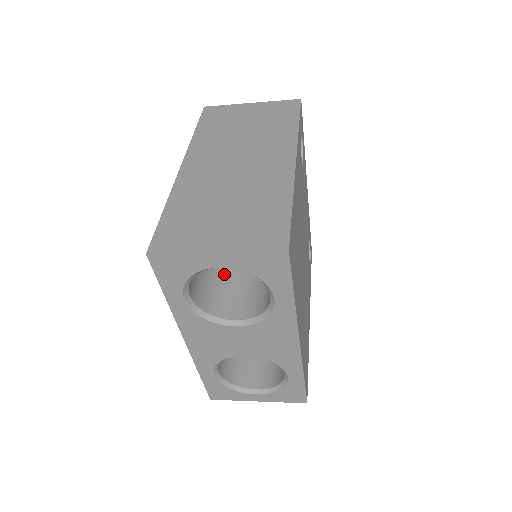
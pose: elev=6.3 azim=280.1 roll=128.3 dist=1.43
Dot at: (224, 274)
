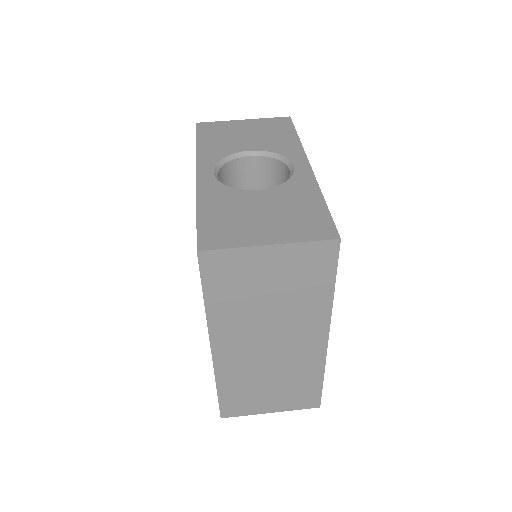
Dot at: occluded
